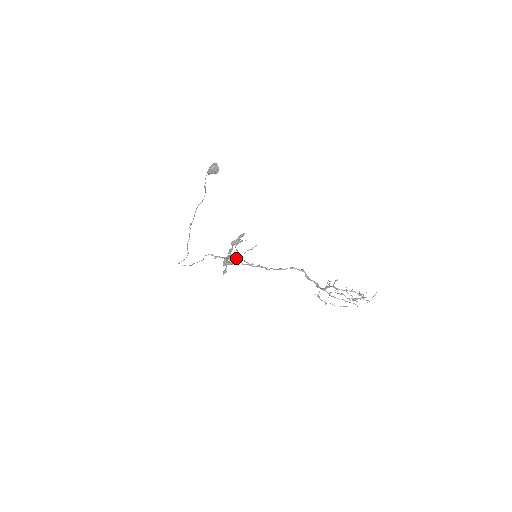
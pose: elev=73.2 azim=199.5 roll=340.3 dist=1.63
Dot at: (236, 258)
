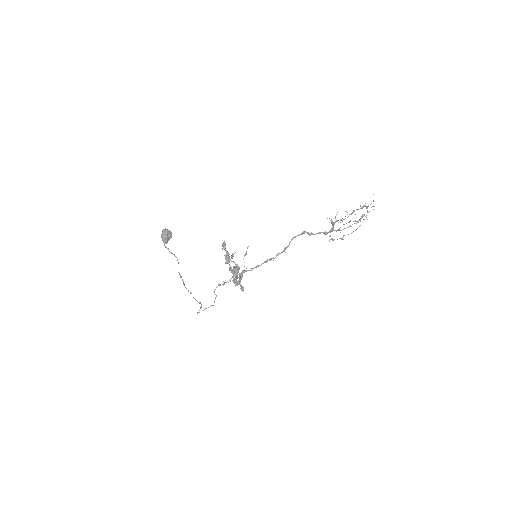
Dot at: occluded
